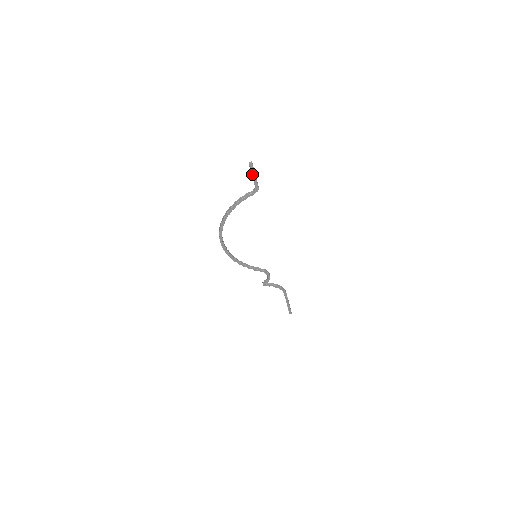
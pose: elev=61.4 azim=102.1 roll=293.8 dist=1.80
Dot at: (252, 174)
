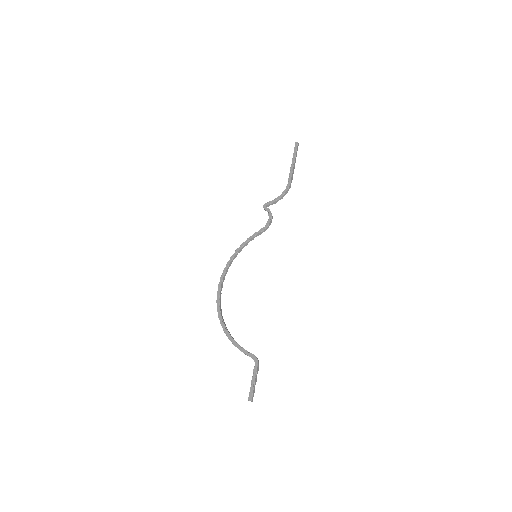
Dot at: (252, 386)
